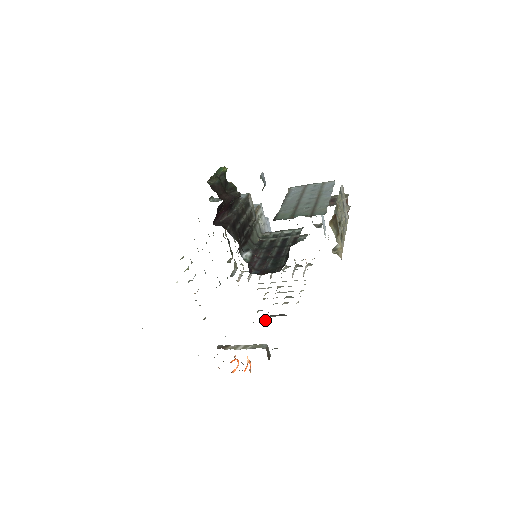
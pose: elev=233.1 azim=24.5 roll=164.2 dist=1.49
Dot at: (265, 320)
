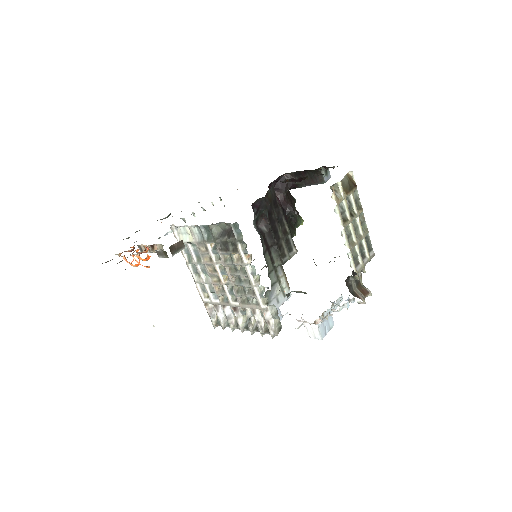
Dot at: (215, 228)
